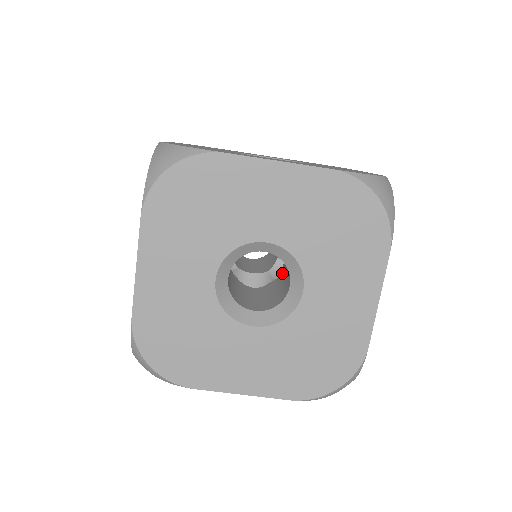
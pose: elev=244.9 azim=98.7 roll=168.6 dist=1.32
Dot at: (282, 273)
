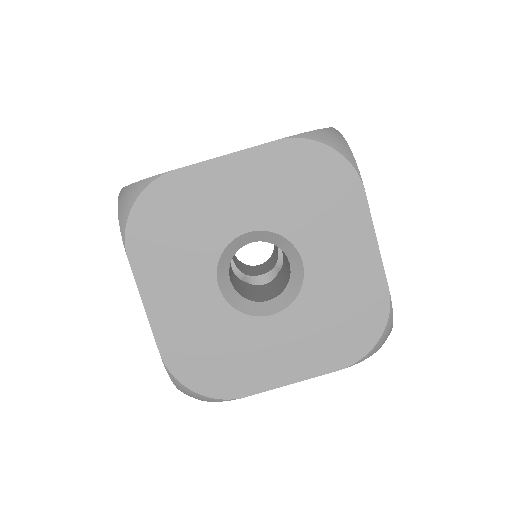
Dot at: (283, 259)
